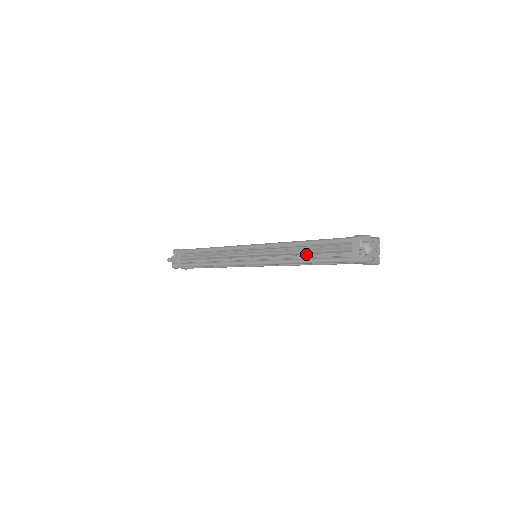
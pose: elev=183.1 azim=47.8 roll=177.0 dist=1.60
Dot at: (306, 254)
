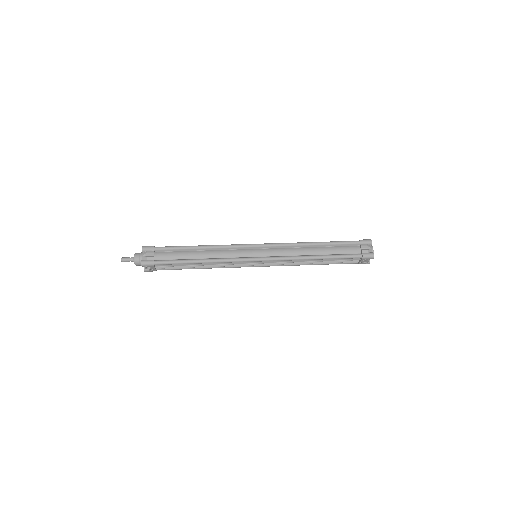
Dot at: (319, 263)
